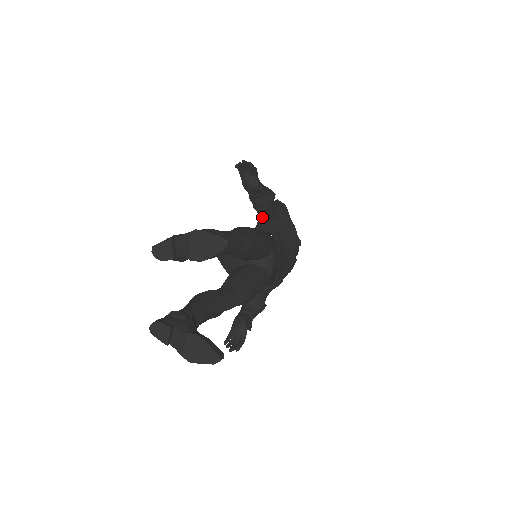
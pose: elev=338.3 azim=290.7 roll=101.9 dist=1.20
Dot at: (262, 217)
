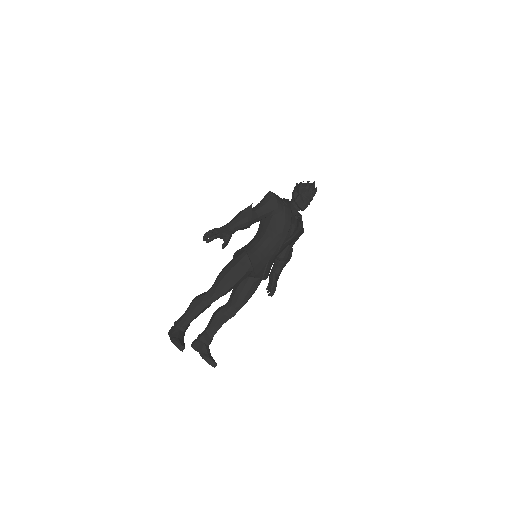
Dot at: occluded
